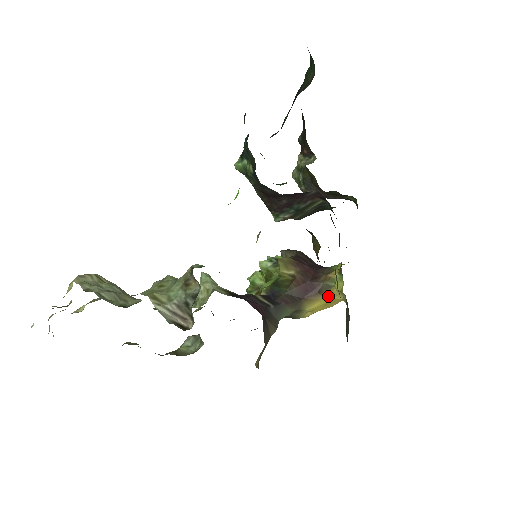
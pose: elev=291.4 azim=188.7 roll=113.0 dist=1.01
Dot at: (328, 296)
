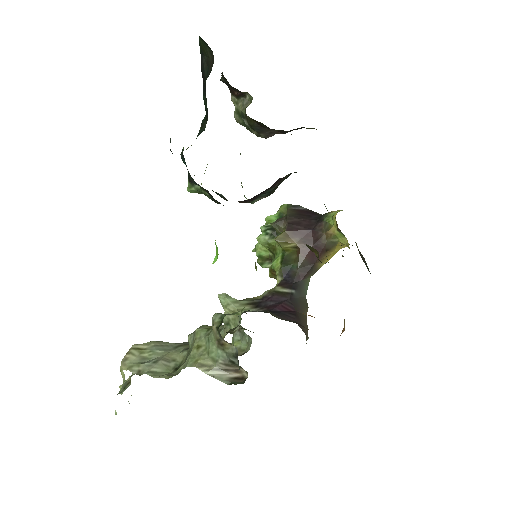
Dot at: (336, 249)
